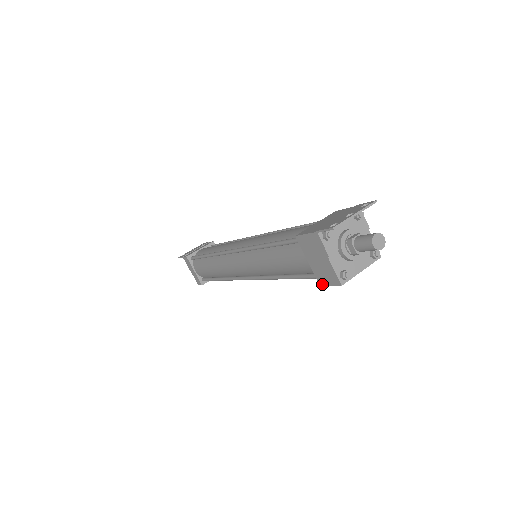
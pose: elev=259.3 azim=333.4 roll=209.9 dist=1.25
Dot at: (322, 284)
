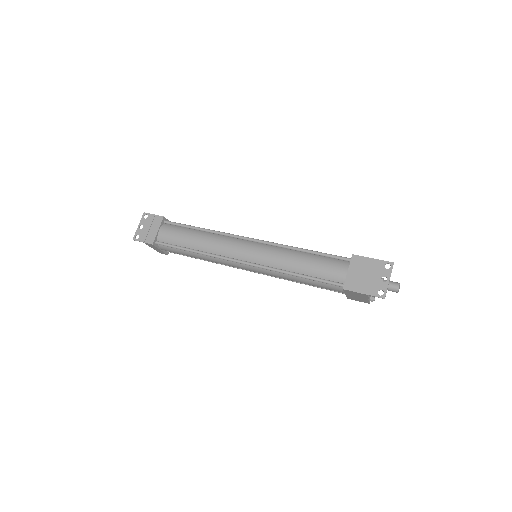
Dot at: (351, 299)
